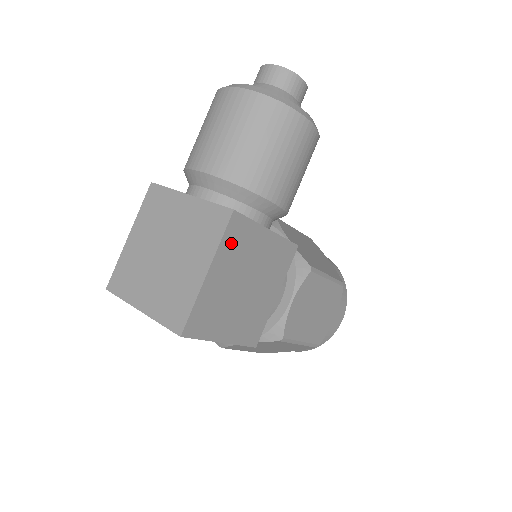
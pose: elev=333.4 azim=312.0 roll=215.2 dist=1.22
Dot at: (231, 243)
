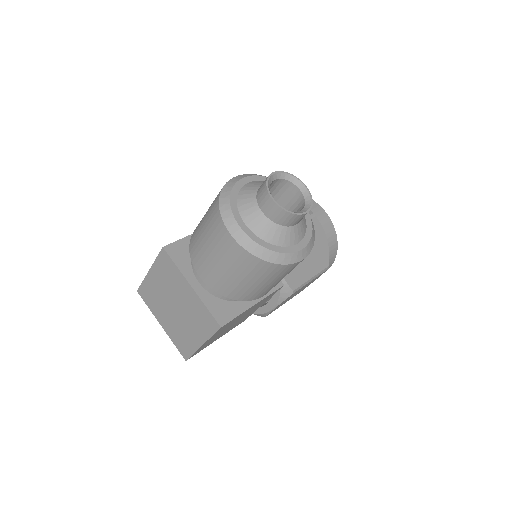
Dot at: (220, 330)
